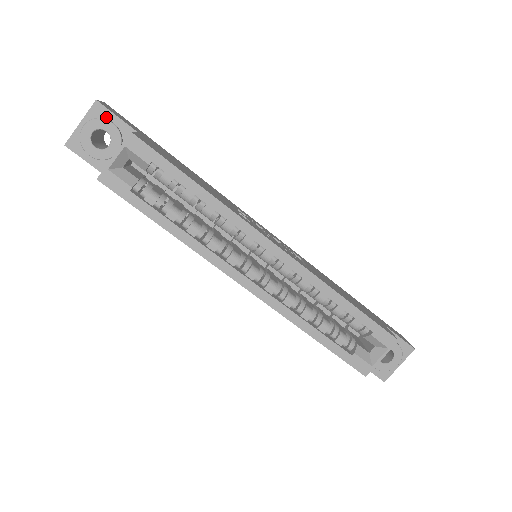
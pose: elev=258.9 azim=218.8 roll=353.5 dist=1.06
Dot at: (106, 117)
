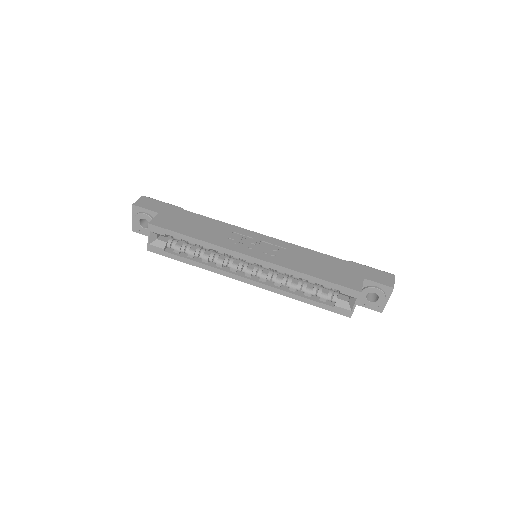
Dot at: (141, 211)
